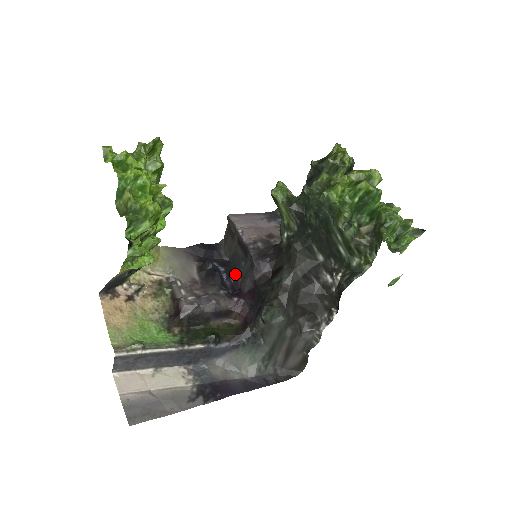
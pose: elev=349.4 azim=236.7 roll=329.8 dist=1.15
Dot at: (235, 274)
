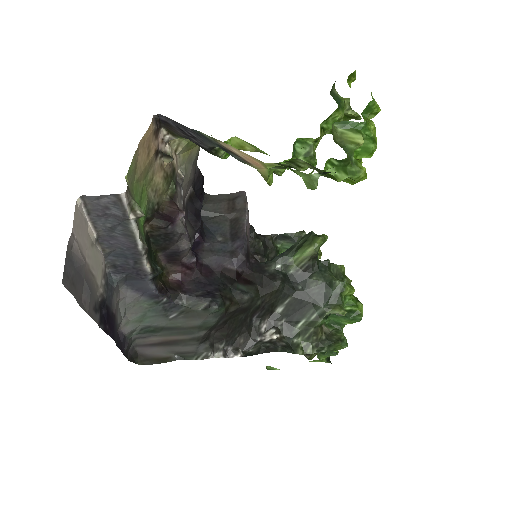
Dot at: (204, 237)
